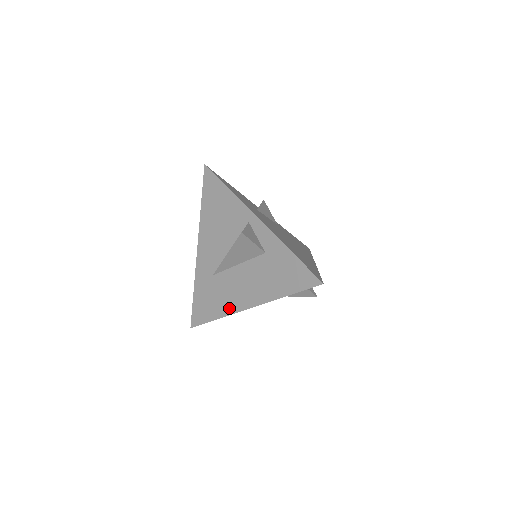
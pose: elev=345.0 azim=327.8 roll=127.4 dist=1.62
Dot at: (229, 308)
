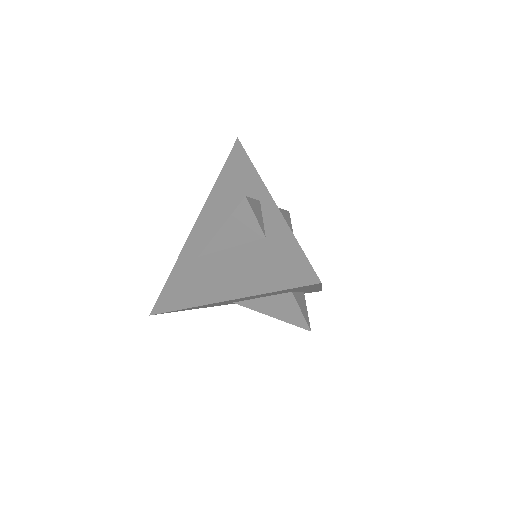
Dot at: (200, 298)
